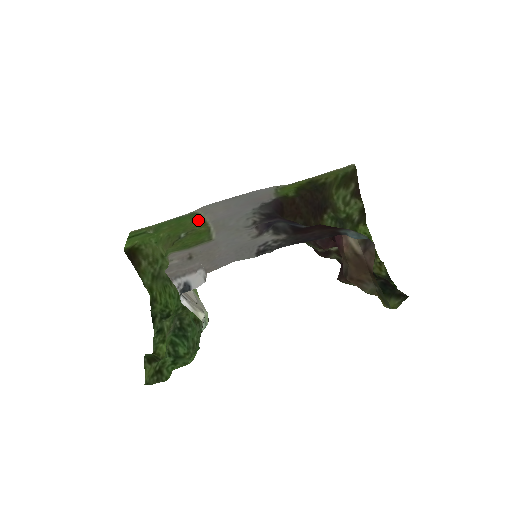
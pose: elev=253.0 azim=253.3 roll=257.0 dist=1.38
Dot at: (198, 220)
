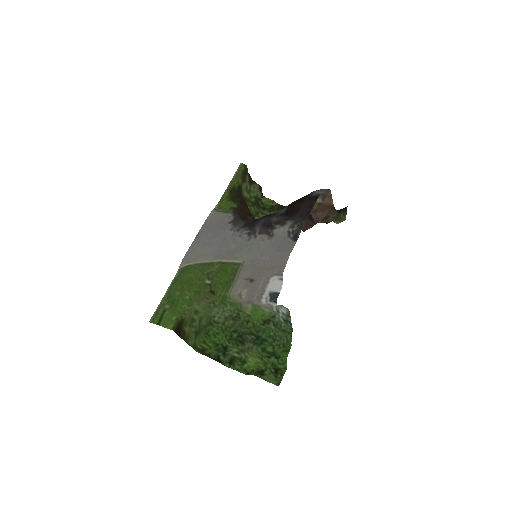
Dot at: (198, 268)
